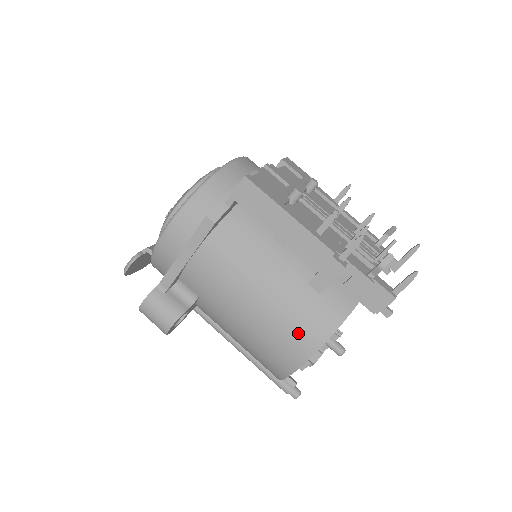
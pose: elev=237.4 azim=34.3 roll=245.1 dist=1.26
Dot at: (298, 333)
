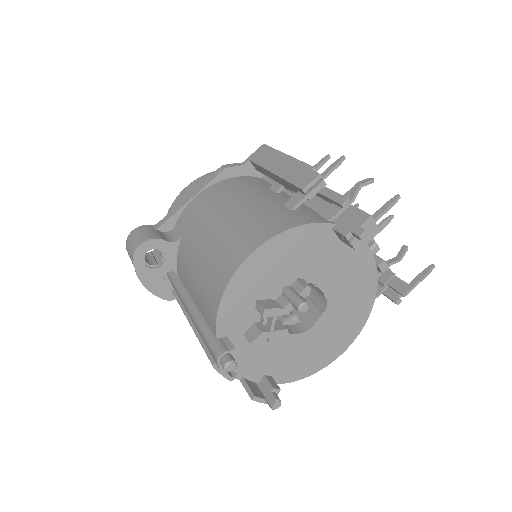
Dot at: (253, 230)
